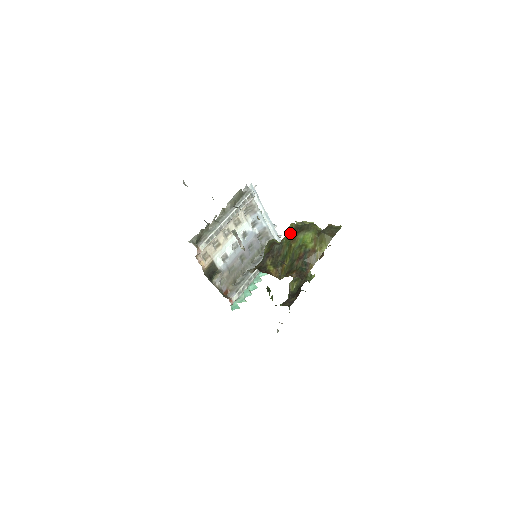
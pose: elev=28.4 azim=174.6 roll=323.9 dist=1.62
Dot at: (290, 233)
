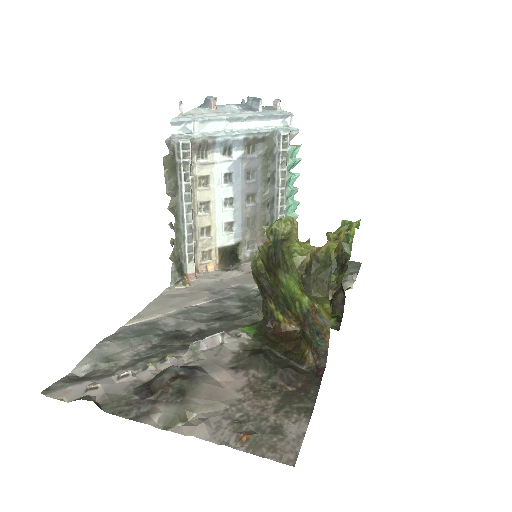
Dot at: (266, 267)
